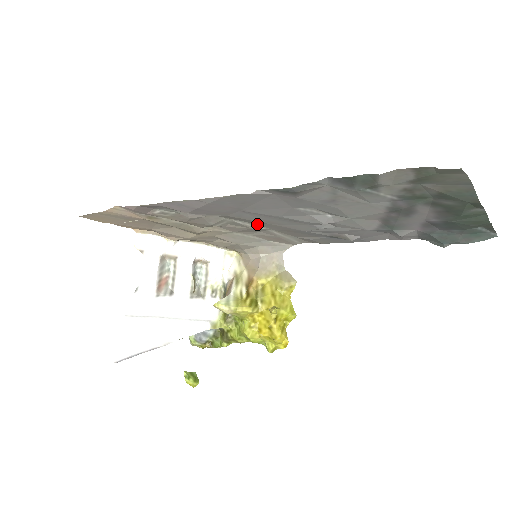
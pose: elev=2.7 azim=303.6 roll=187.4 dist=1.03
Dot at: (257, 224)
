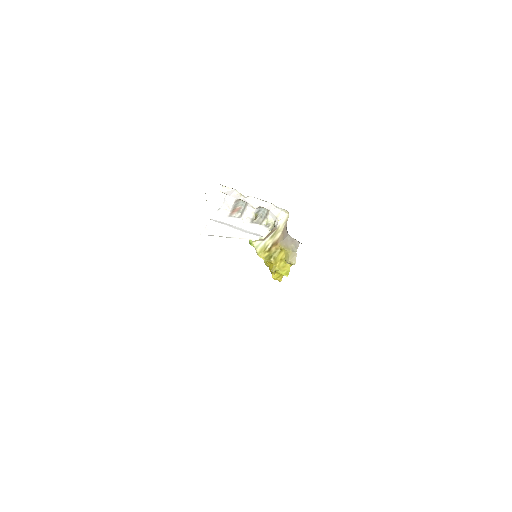
Dot at: occluded
